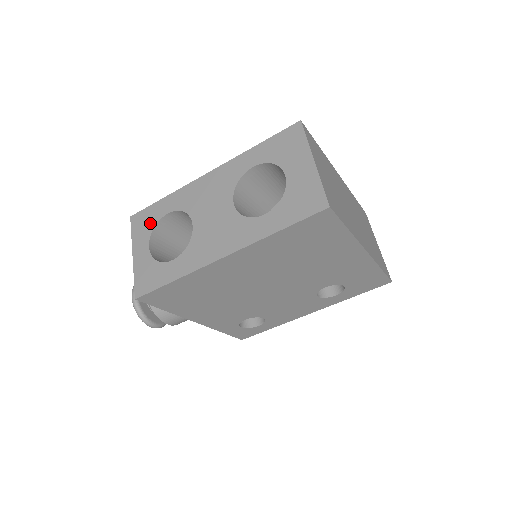
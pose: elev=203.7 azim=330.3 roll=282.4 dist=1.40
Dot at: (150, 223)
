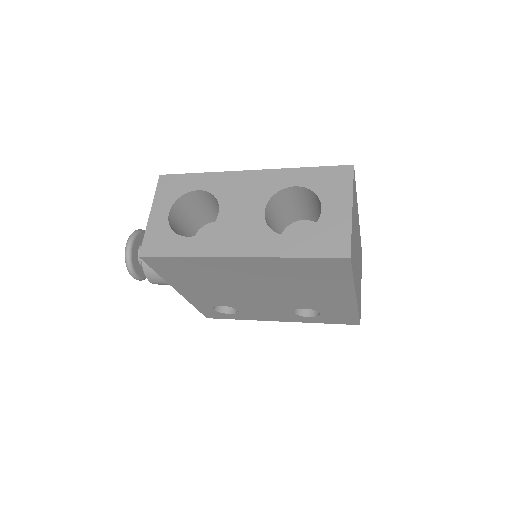
Dot at: (178, 191)
